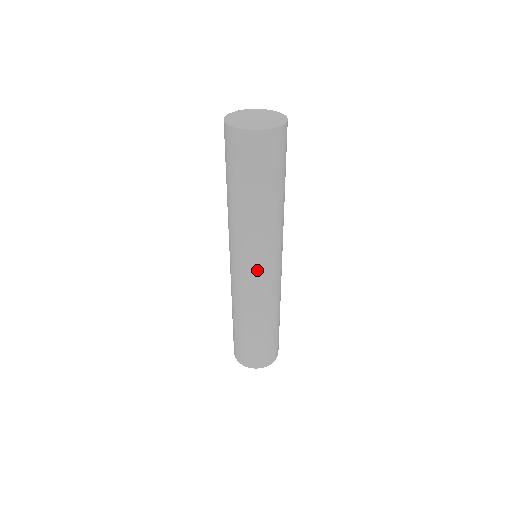
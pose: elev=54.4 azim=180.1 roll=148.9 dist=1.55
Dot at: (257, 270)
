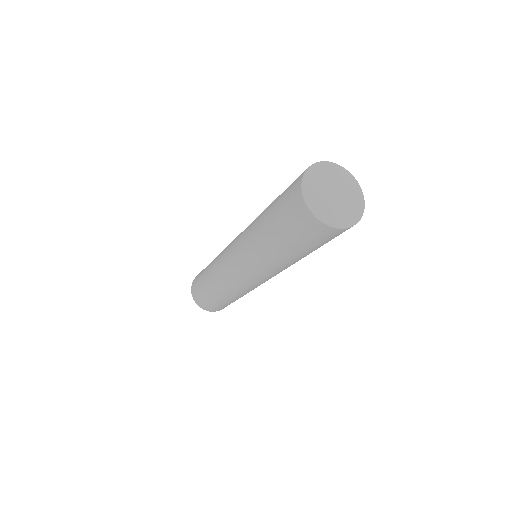
Dot at: occluded
